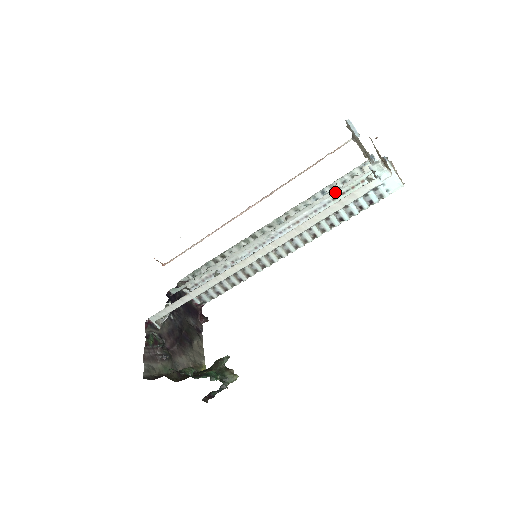
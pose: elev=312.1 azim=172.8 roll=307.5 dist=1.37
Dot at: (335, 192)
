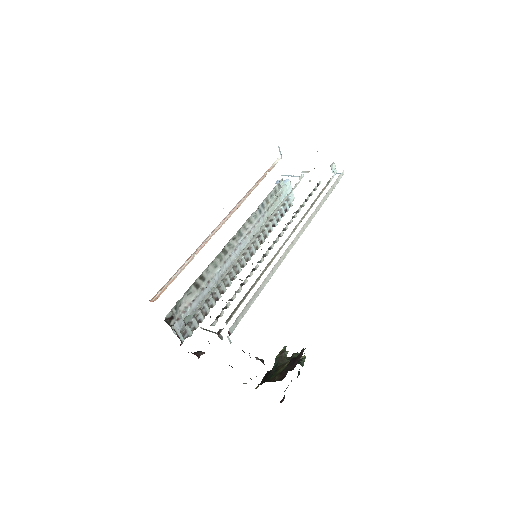
Dot at: occluded
